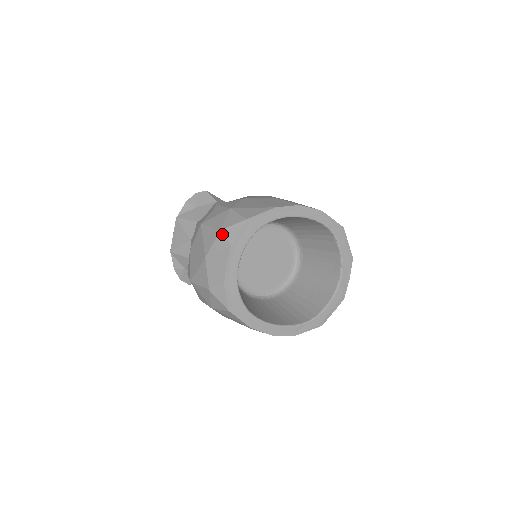
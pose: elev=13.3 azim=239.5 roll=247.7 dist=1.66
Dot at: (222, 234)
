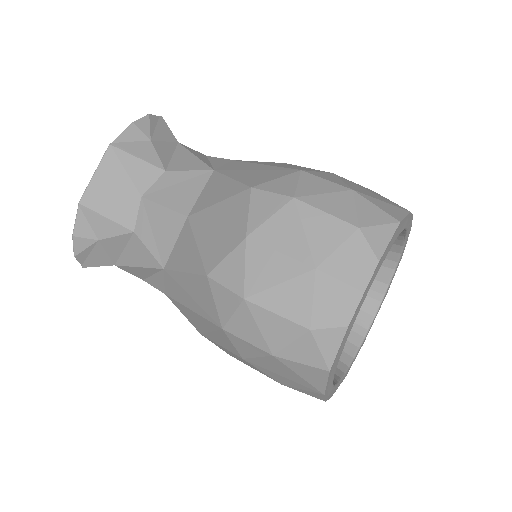
Dot at: (363, 236)
